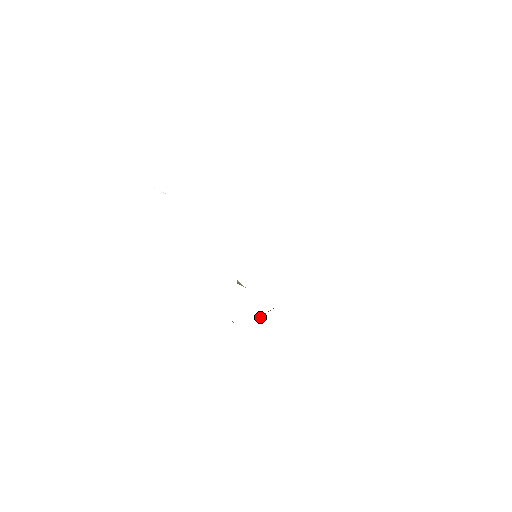
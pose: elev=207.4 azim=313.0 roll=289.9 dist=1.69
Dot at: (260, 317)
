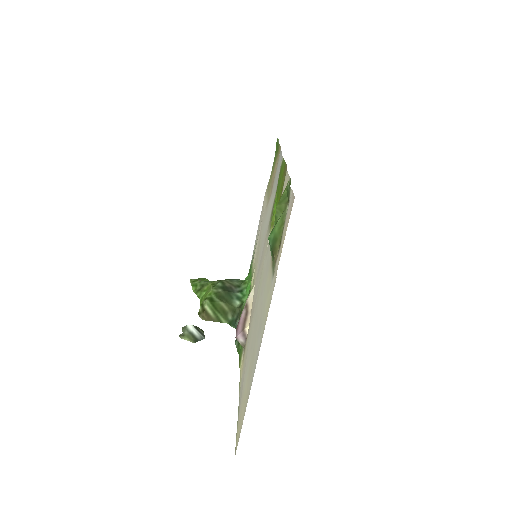
Dot at: (207, 314)
